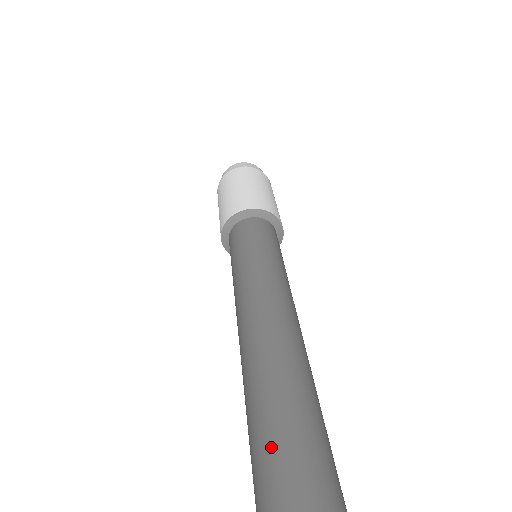
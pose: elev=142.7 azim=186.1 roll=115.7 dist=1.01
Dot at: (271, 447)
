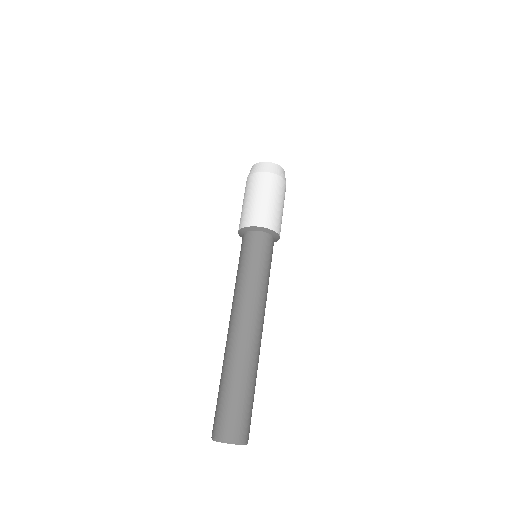
Dot at: (232, 395)
